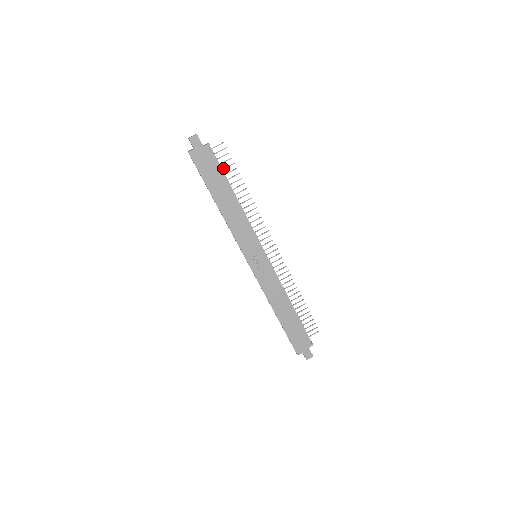
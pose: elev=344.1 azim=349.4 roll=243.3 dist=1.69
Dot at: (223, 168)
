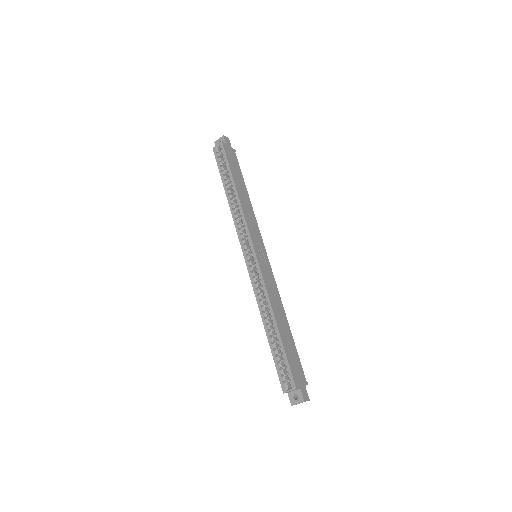
Dot at: occluded
